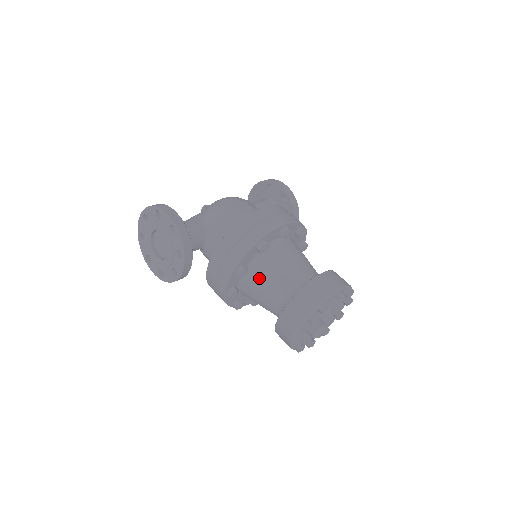
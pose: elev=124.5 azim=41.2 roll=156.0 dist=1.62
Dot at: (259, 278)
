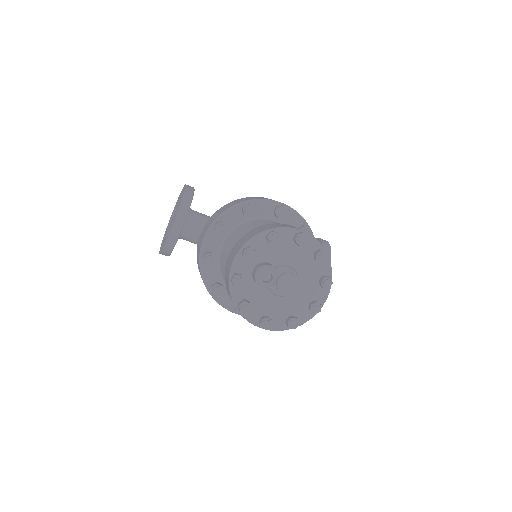
Dot at: (235, 238)
